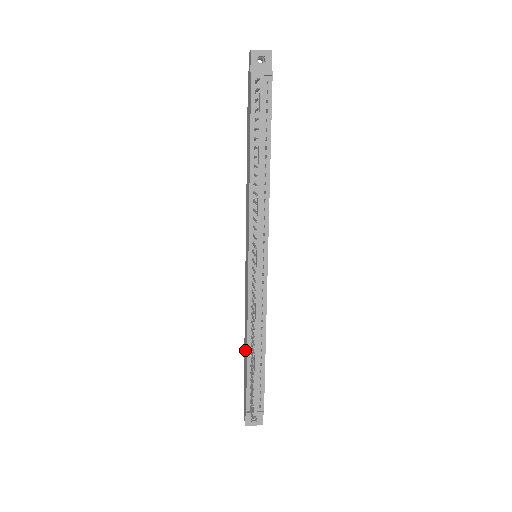
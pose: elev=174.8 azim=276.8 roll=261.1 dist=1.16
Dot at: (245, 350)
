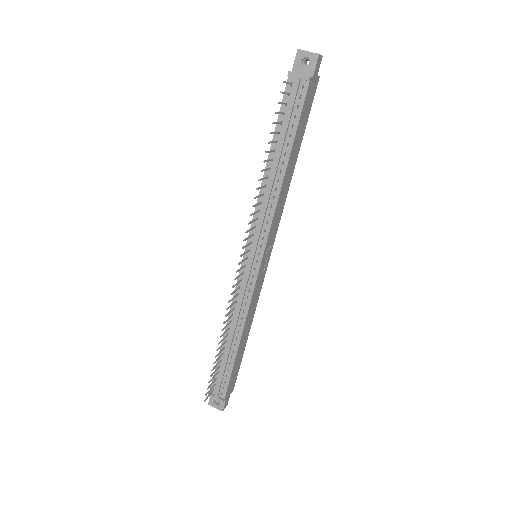
Dot at: occluded
